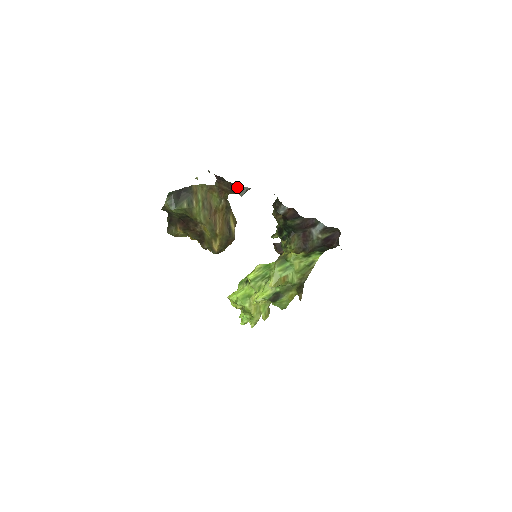
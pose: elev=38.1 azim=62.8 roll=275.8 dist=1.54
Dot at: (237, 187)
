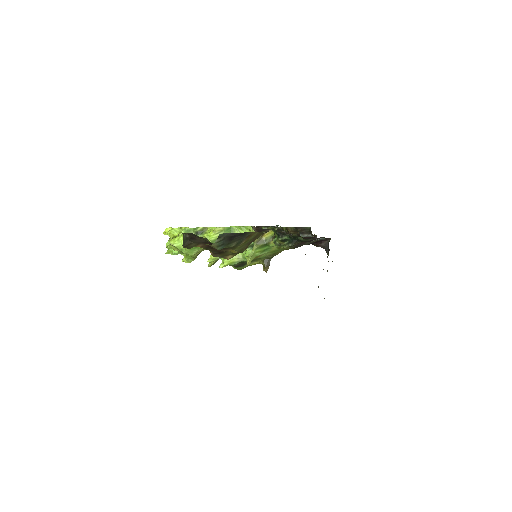
Dot at: (292, 234)
